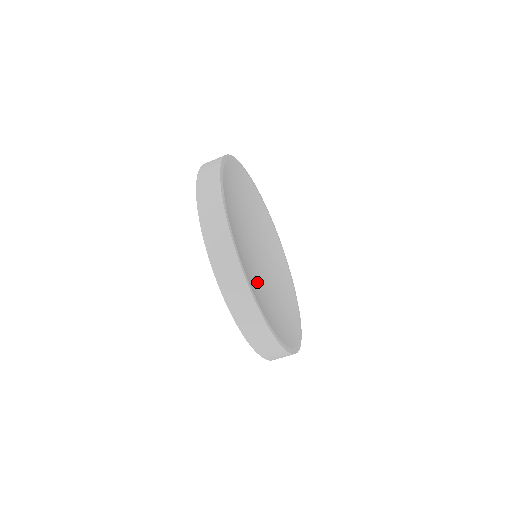
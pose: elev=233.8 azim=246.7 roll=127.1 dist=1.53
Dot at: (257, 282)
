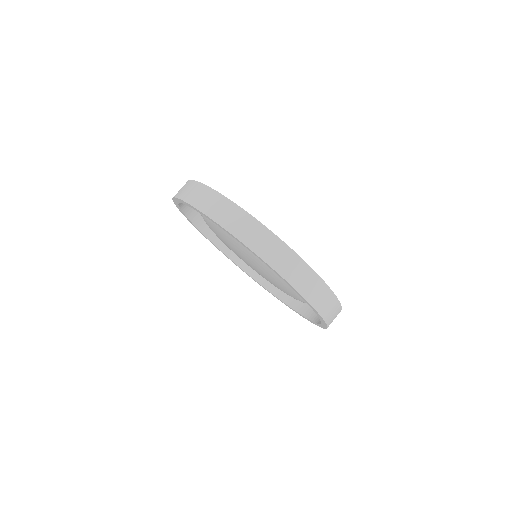
Dot at: occluded
